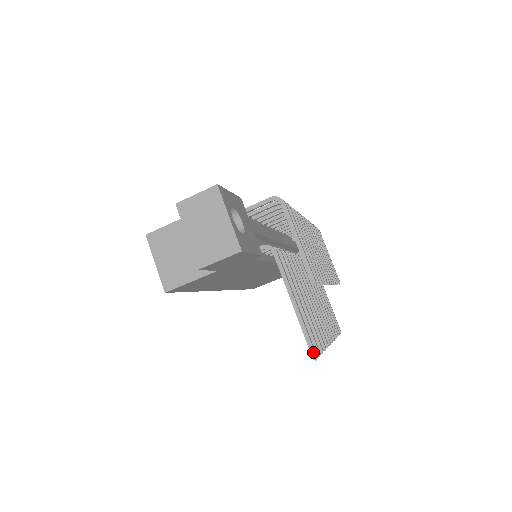
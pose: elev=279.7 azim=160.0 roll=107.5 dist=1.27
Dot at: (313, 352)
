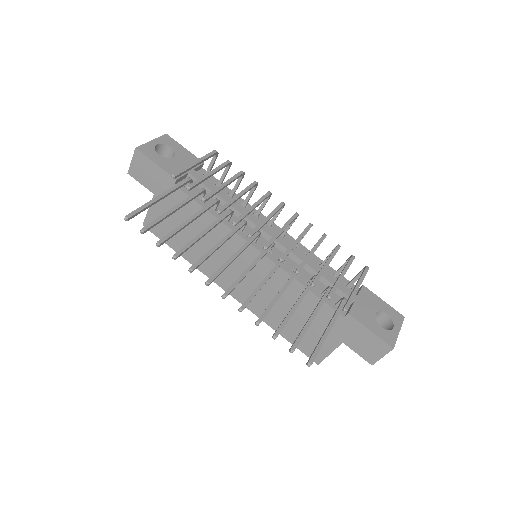
Dot at: (129, 214)
